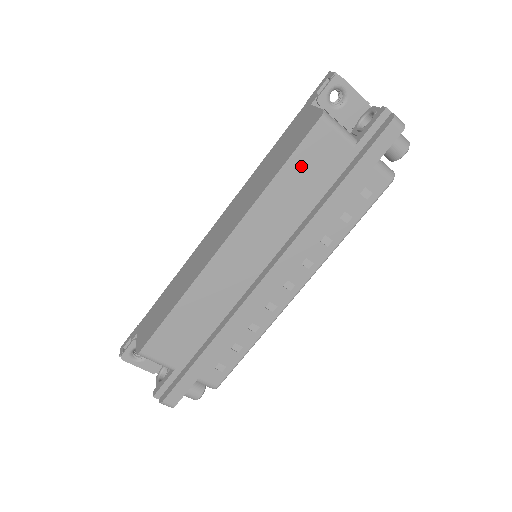
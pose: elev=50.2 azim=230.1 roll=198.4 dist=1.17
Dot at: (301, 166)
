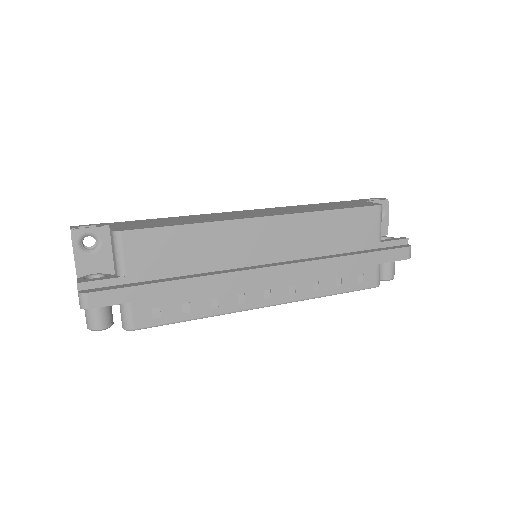
Dot at: (348, 221)
